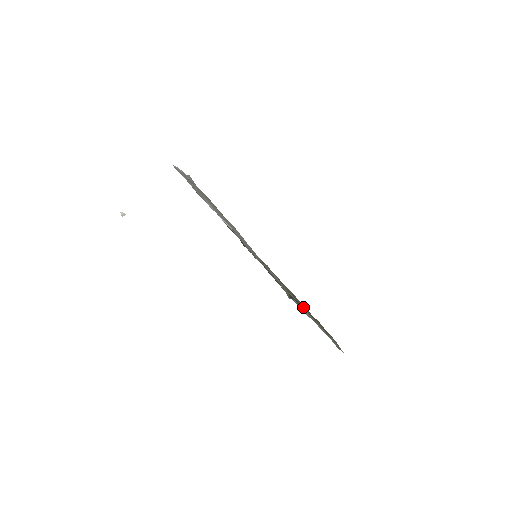
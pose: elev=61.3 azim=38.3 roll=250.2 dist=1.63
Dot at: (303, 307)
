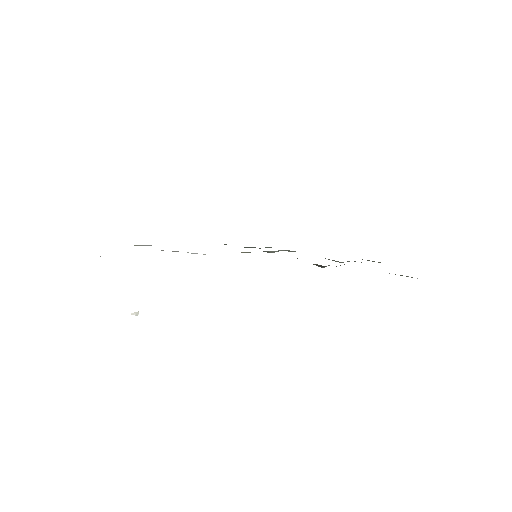
Dot at: occluded
